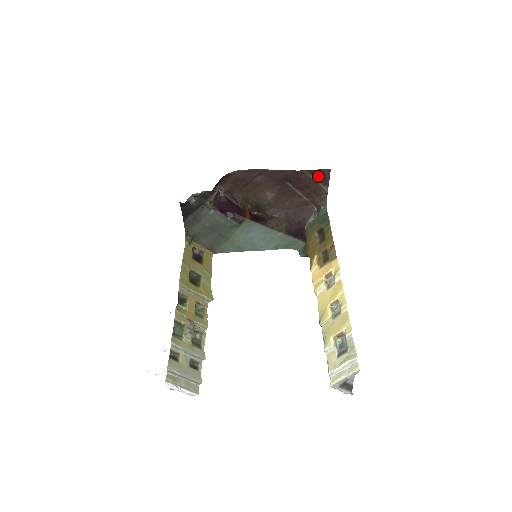
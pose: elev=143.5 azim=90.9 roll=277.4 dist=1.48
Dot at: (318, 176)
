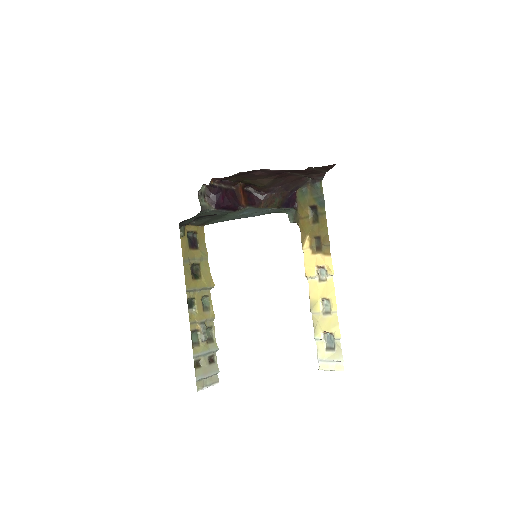
Dot at: (321, 168)
